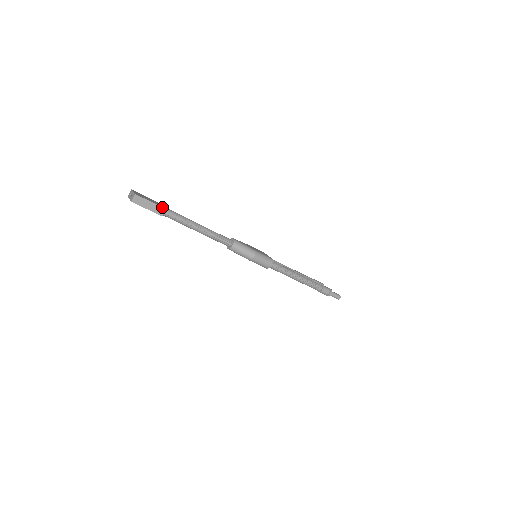
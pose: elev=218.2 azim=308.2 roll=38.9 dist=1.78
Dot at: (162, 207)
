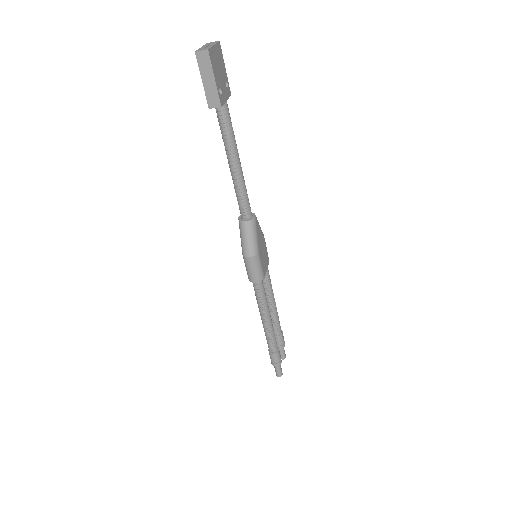
Dot at: (220, 99)
